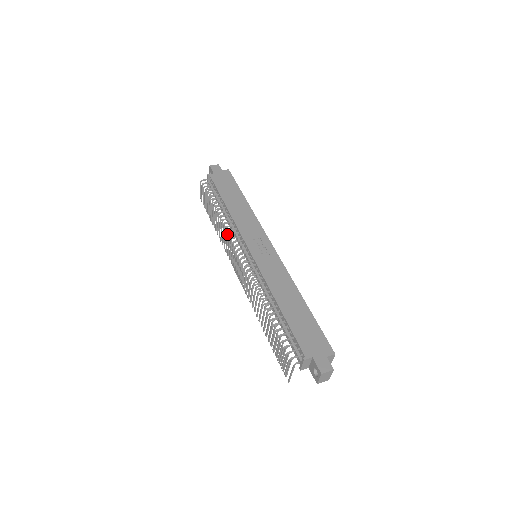
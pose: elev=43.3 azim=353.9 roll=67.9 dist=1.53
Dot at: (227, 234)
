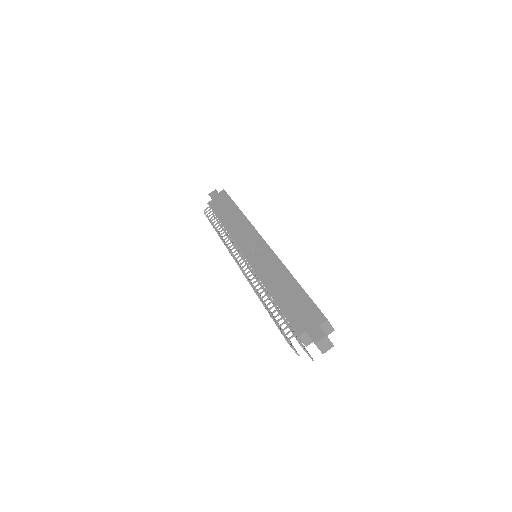
Dot at: occluded
